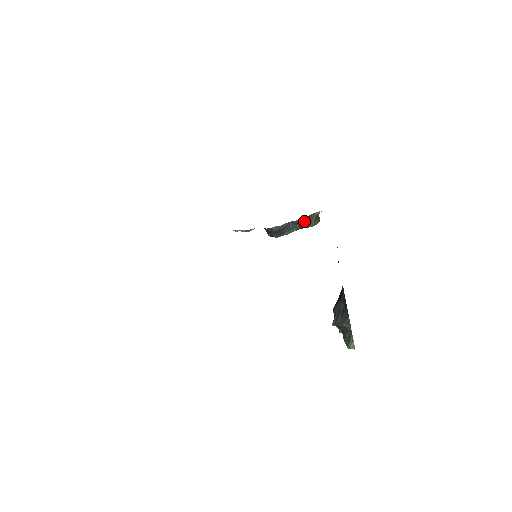
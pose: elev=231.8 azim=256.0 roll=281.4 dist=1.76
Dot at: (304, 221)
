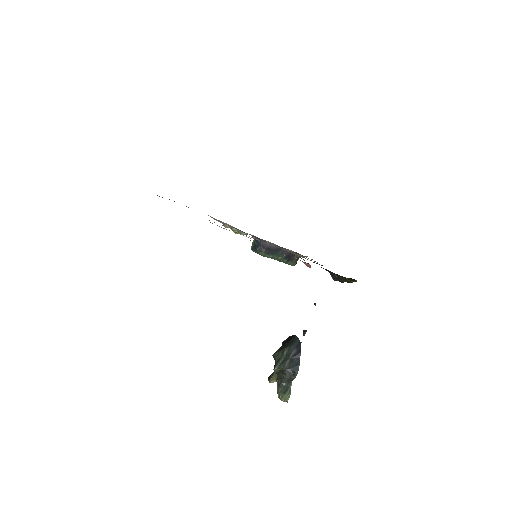
Dot at: (290, 255)
